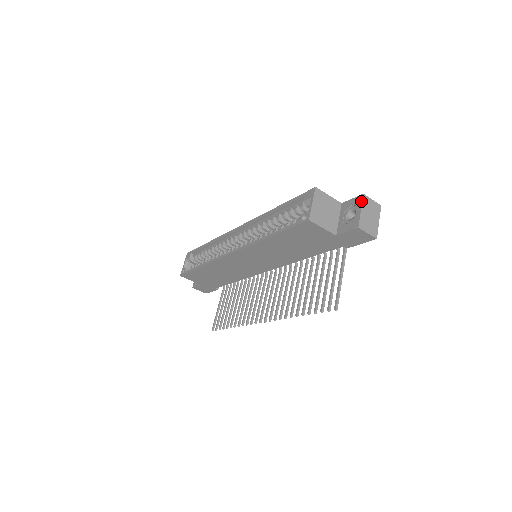
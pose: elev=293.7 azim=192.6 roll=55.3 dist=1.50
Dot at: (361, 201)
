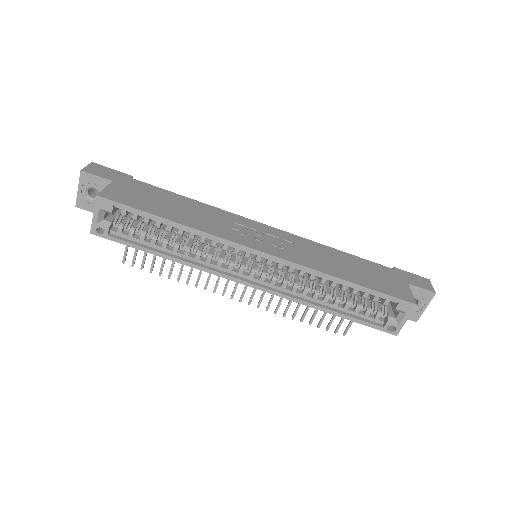
Dot at: occluded
